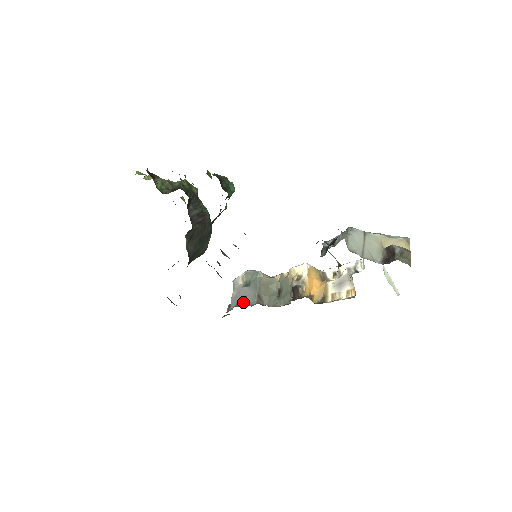
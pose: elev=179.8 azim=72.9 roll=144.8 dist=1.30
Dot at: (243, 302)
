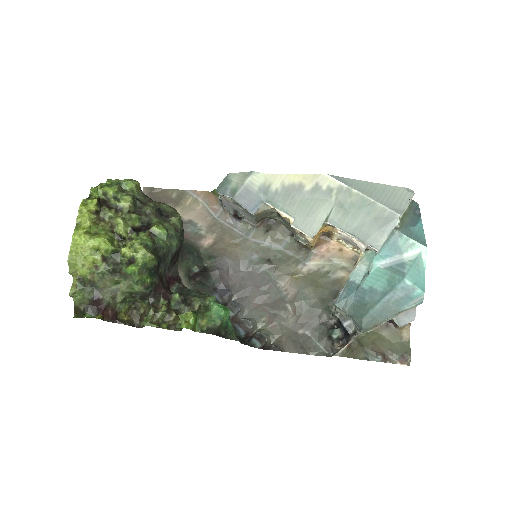
Dot at: (240, 218)
